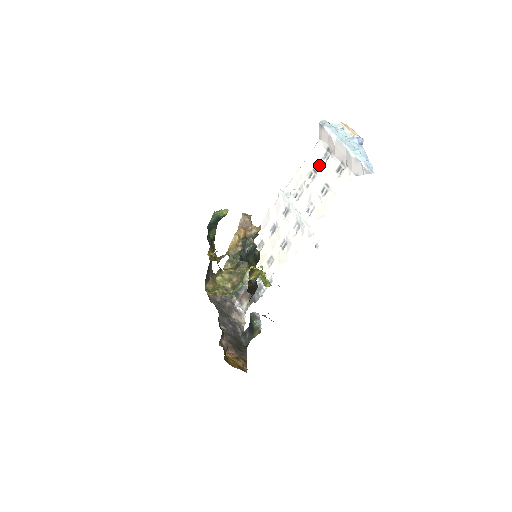
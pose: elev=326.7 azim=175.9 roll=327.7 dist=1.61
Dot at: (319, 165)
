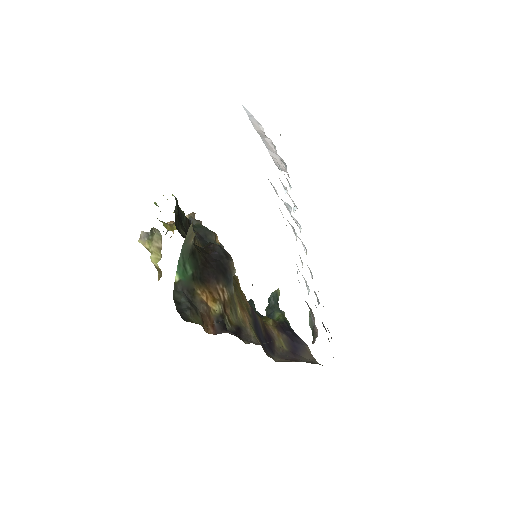
Dot at: occluded
